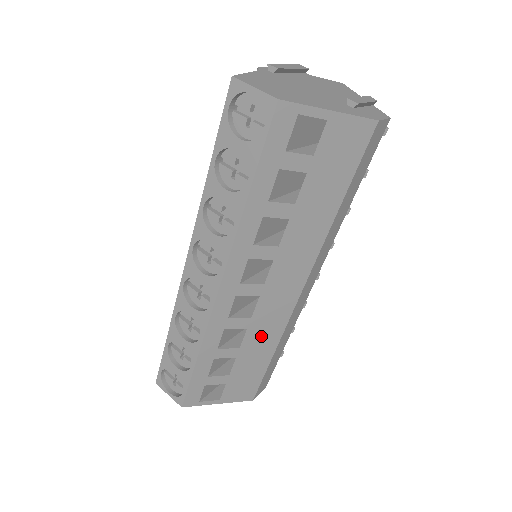
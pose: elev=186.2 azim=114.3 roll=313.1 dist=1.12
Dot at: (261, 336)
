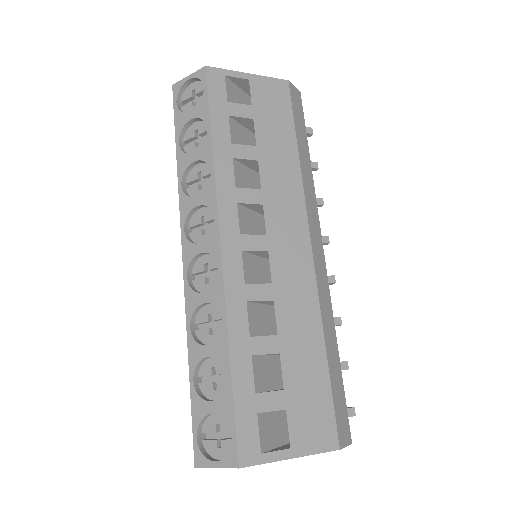
Dot at: (296, 314)
